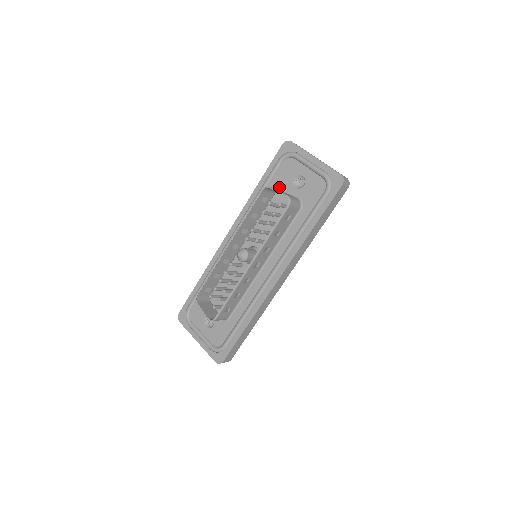
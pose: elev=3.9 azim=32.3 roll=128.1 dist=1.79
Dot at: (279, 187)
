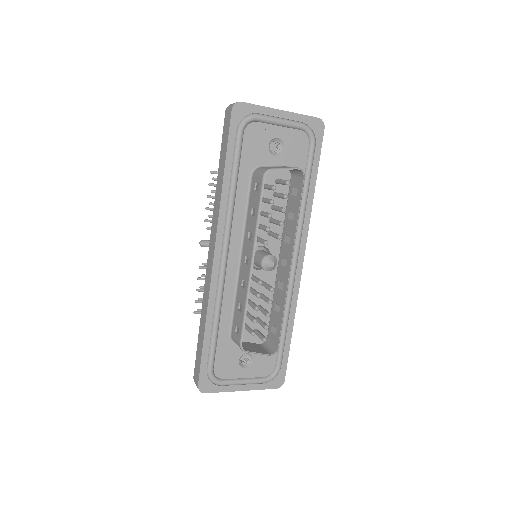
Dot at: (255, 164)
